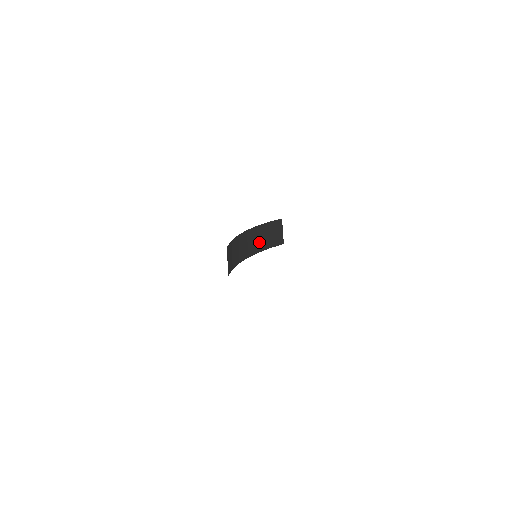
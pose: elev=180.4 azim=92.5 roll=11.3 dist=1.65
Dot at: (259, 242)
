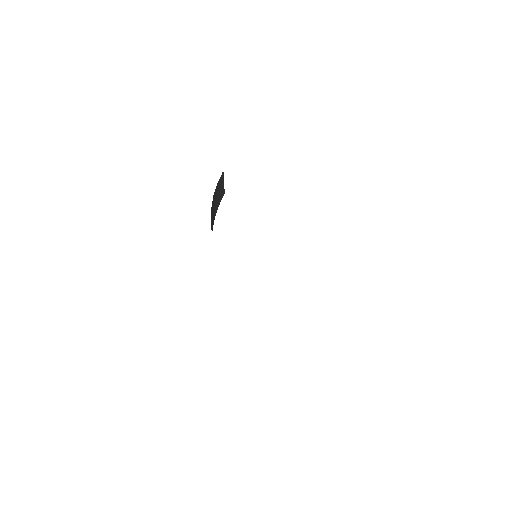
Dot at: (214, 209)
